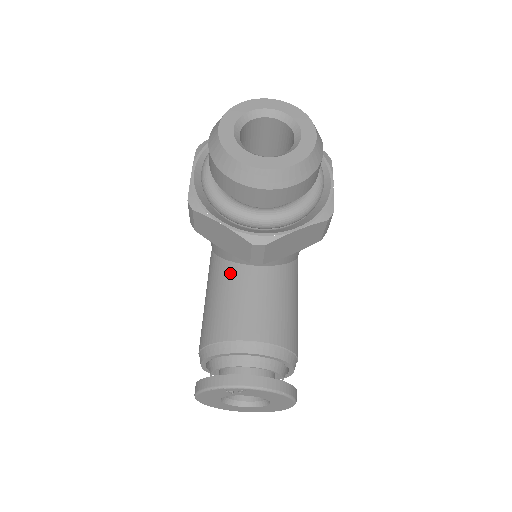
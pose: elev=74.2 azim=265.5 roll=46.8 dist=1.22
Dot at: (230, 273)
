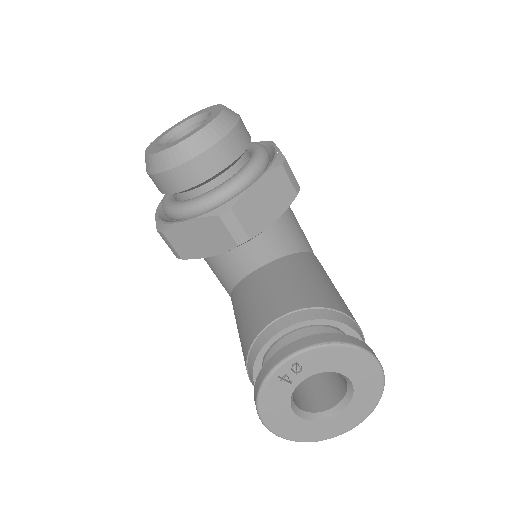
Dot at: (243, 288)
